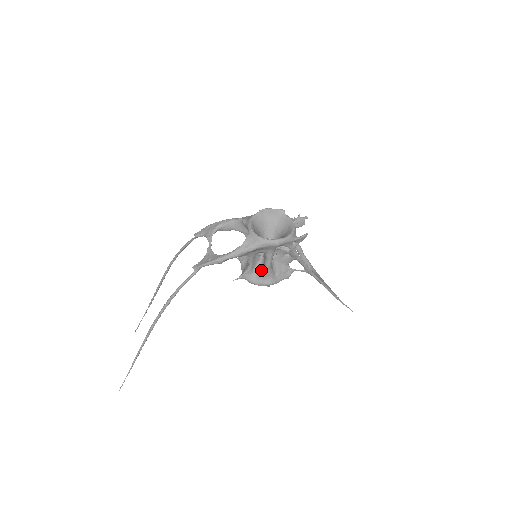
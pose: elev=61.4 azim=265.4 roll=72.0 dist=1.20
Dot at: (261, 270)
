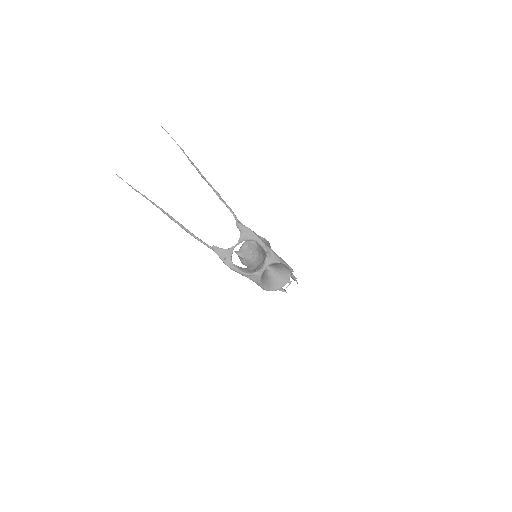
Dot at: occluded
